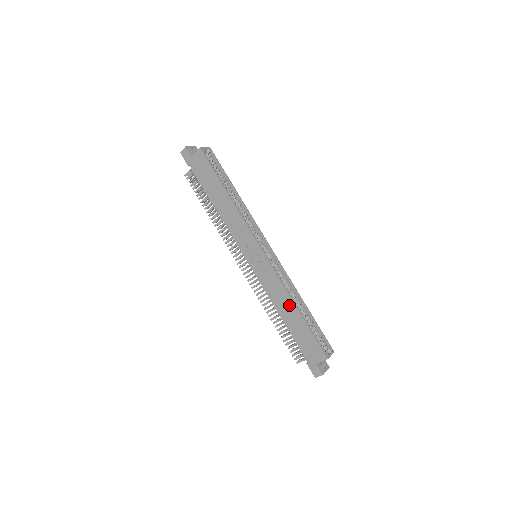
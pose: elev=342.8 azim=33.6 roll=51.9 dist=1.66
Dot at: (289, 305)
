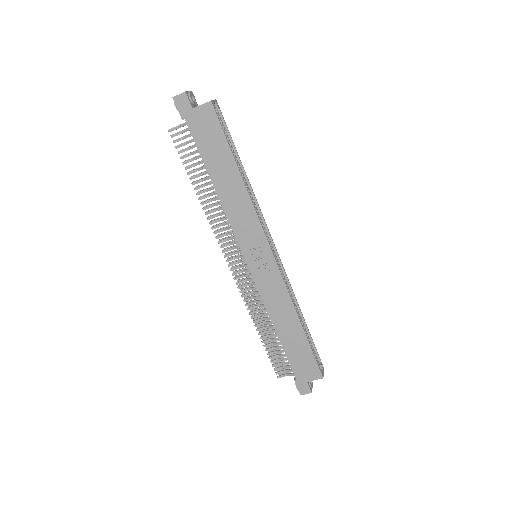
Dot at: (292, 319)
